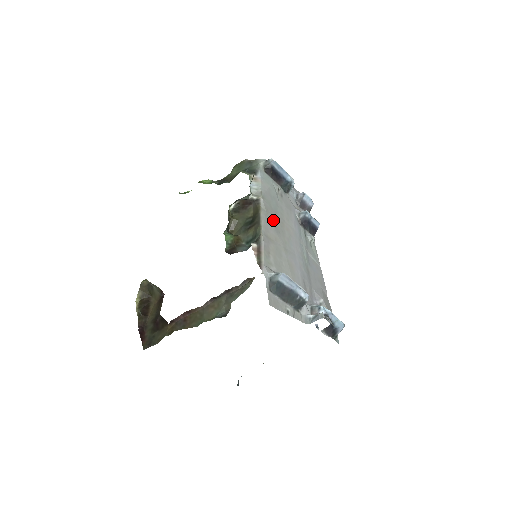
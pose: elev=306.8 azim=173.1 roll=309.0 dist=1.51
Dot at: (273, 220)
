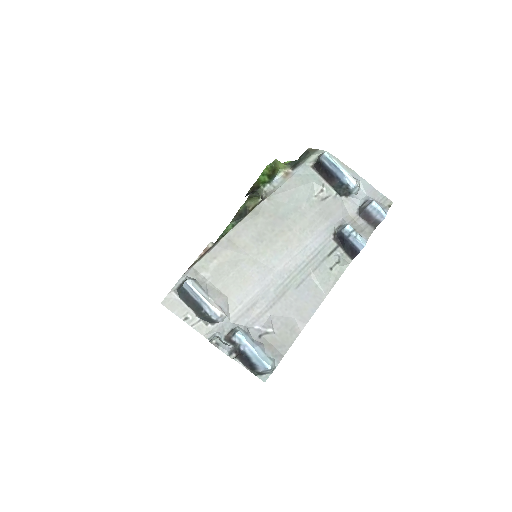
Dot at: (263, 226)
